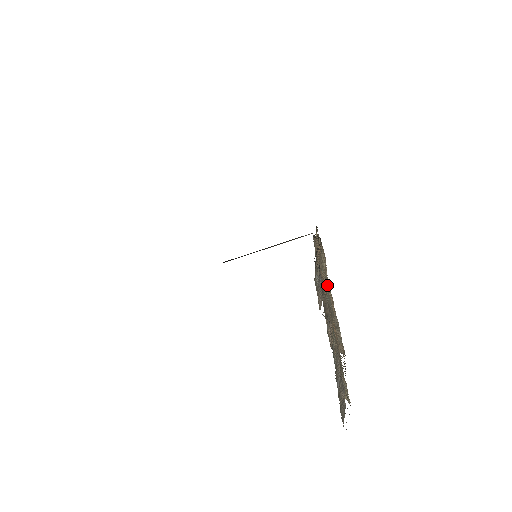
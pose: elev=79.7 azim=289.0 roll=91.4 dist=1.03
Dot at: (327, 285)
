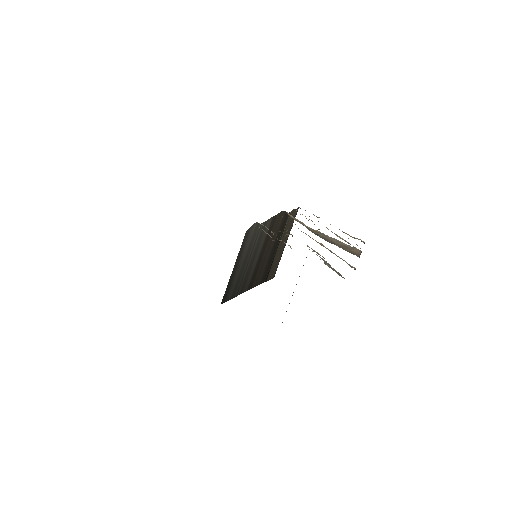
Dot at: occluded
